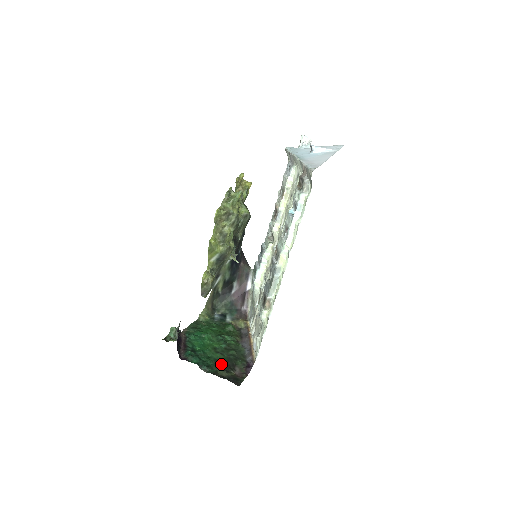
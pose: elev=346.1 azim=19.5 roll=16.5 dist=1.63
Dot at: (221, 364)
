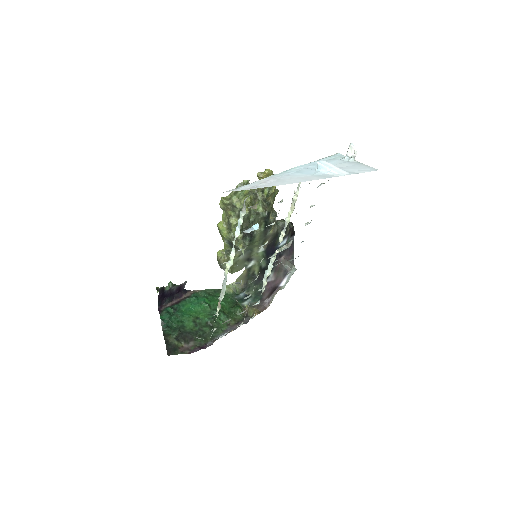
Dot at: (181, 332)
